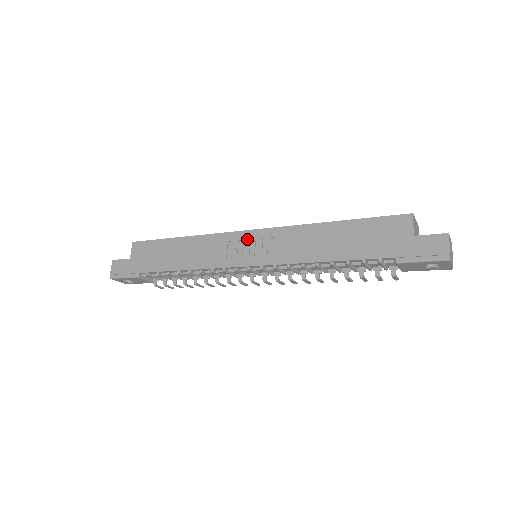
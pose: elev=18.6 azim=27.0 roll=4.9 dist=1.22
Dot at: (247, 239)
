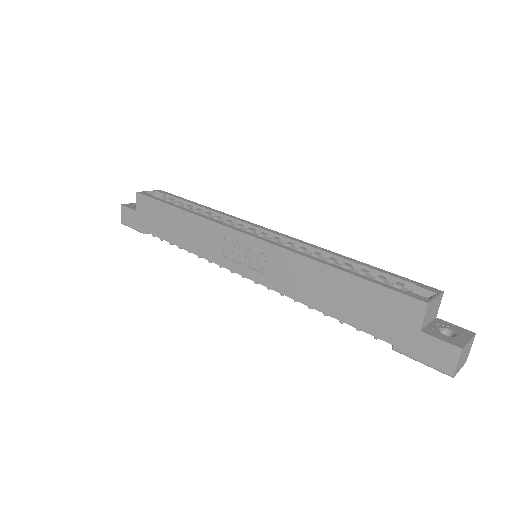
Dot at: (243, 244)
